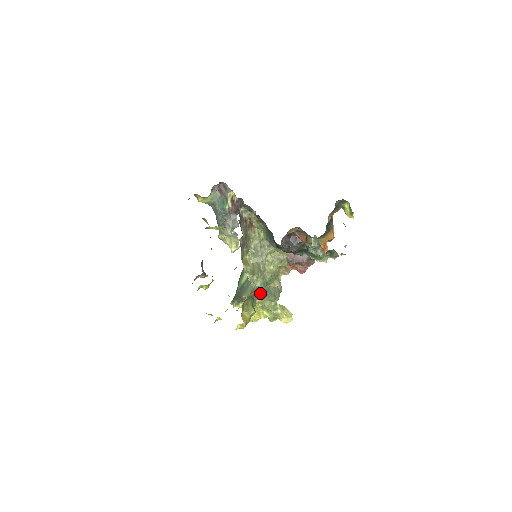
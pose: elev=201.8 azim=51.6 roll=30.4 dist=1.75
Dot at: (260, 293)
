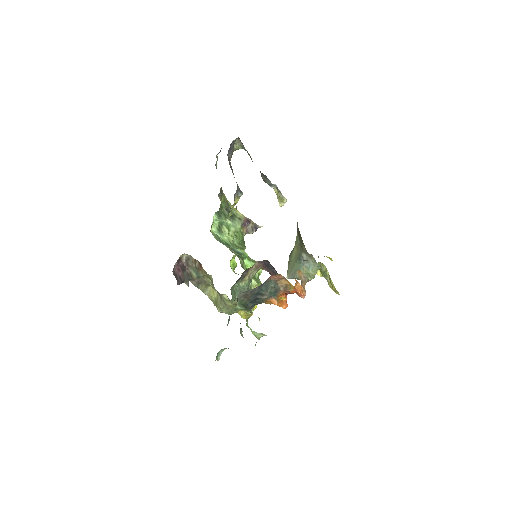
Dot at: occluded
